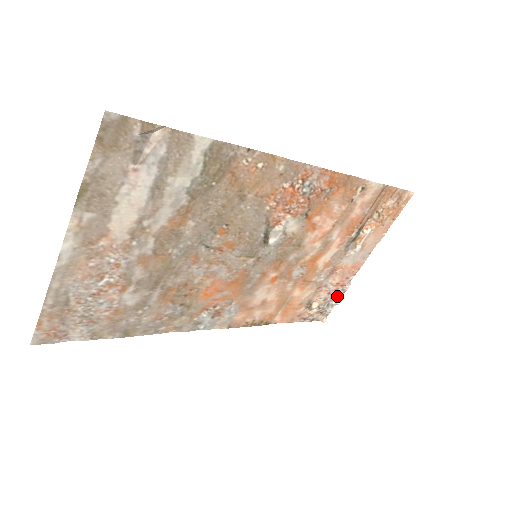
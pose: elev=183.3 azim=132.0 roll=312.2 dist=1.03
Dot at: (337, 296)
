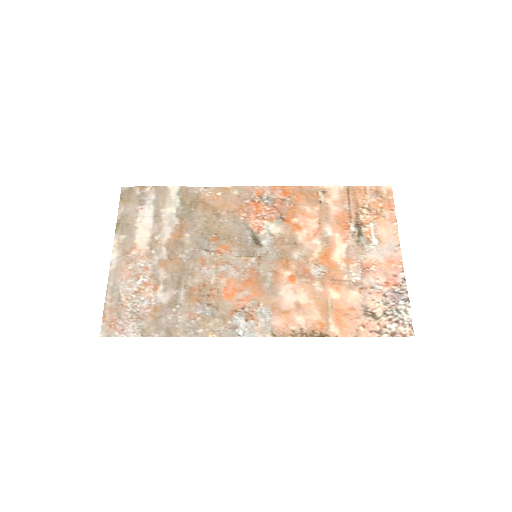
Dot at: (401, 298)
